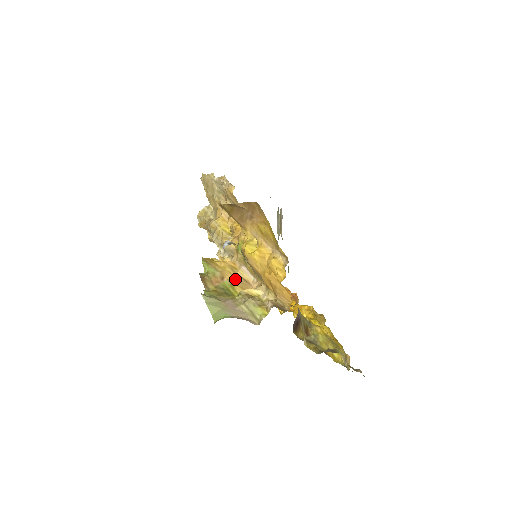
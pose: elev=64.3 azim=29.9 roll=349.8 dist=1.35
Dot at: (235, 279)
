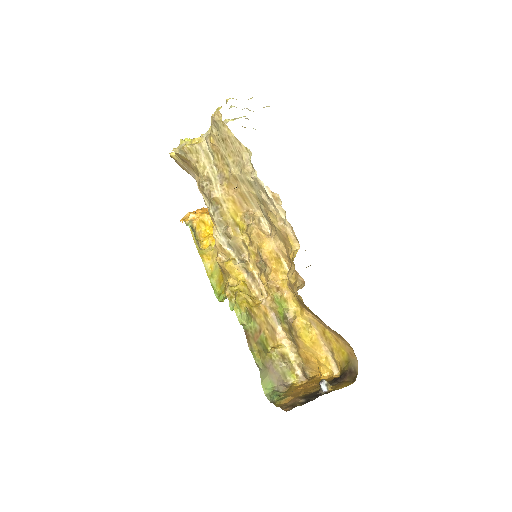
Dot at: (268, 331)
